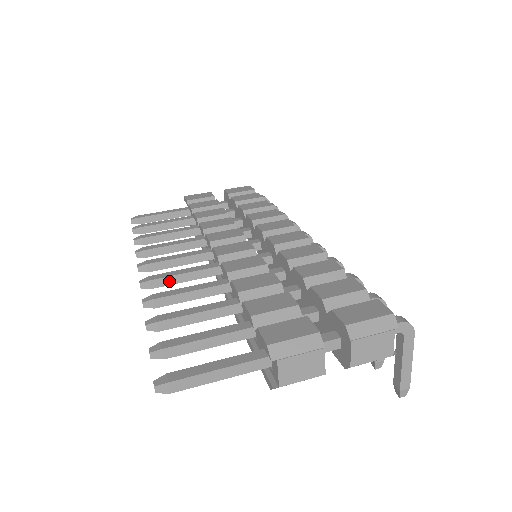
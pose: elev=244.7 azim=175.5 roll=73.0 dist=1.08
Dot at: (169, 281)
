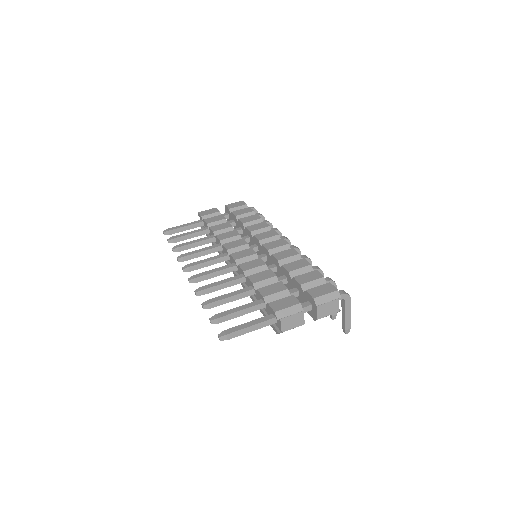
Dot at: (206, 277)
